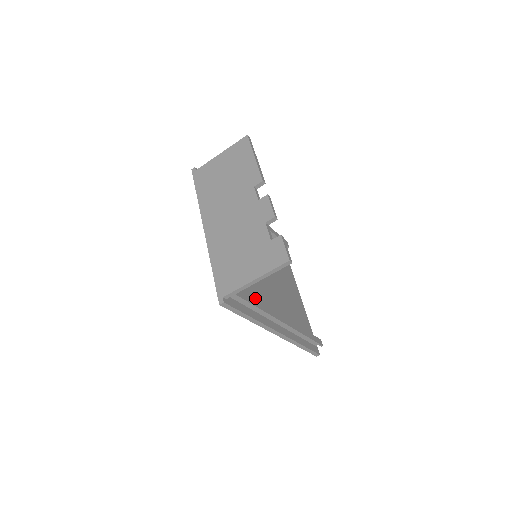
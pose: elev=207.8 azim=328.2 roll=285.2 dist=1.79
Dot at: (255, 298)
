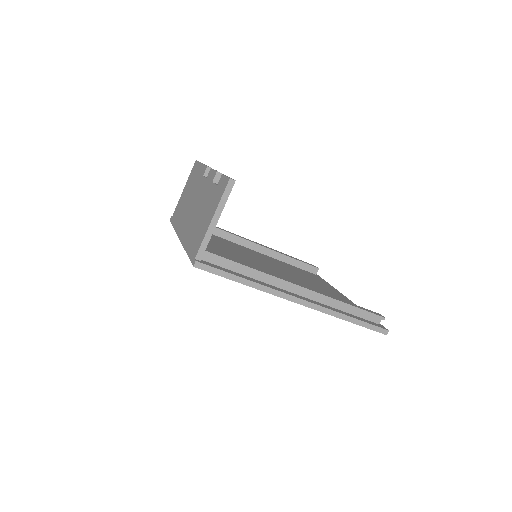
Dot at: occluded
